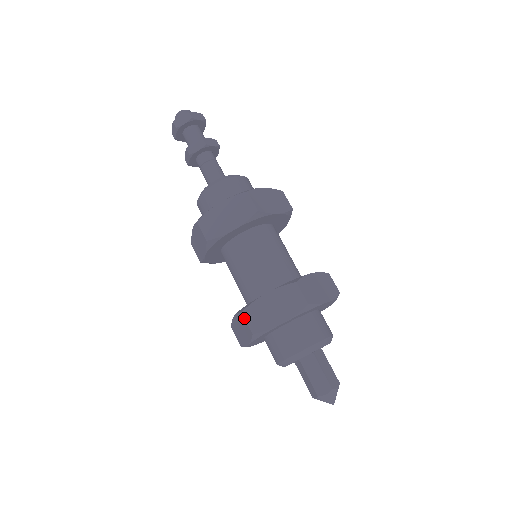
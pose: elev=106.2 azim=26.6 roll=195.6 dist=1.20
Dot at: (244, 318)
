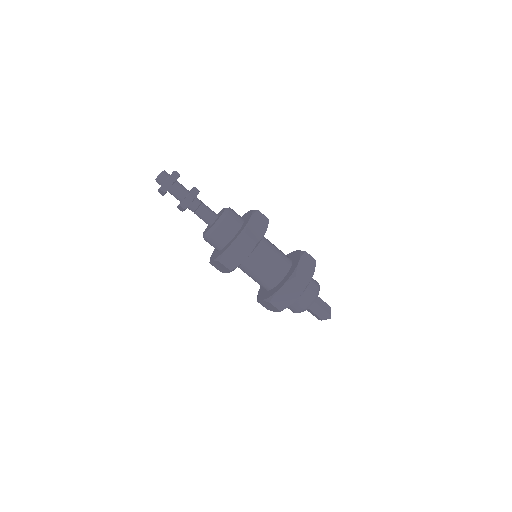
Dot at: (272, 305)
